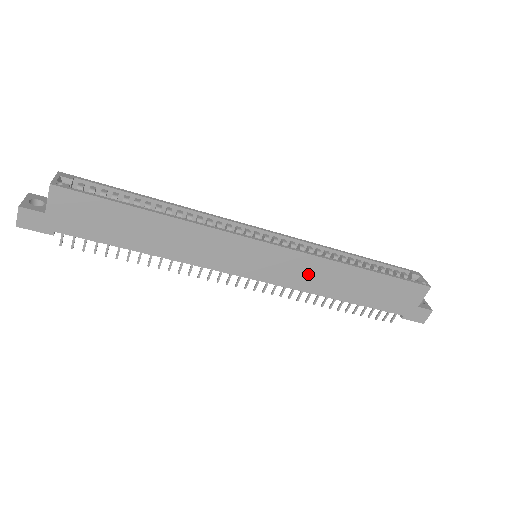
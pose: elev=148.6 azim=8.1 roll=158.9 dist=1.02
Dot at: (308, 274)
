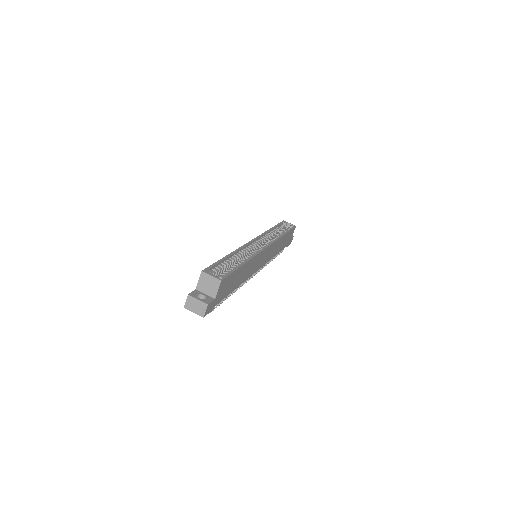
Dot at: (273, 251)
